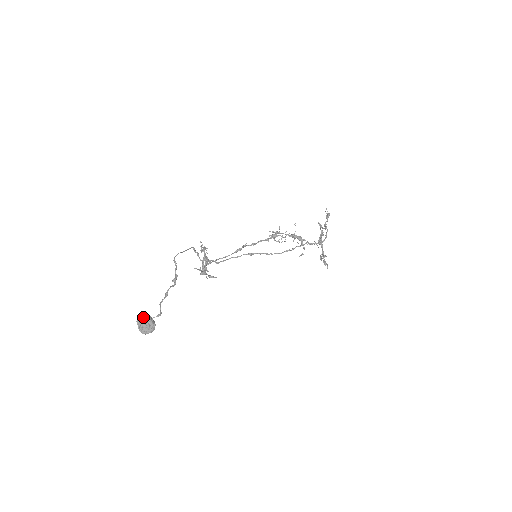
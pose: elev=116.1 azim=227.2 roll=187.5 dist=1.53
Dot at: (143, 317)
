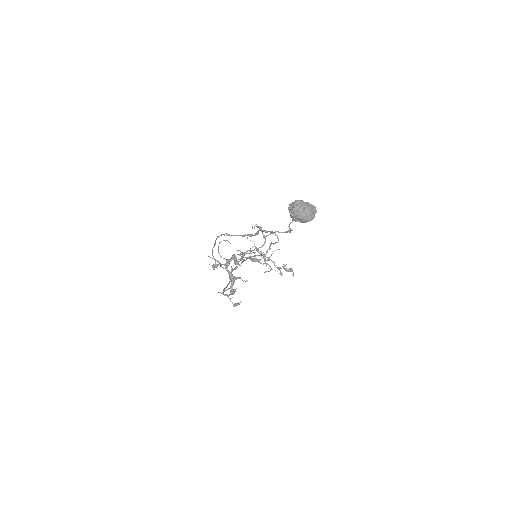
Dot at: (295, 202)
